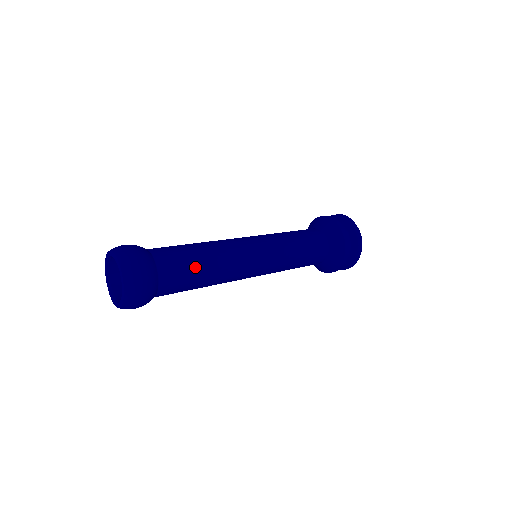
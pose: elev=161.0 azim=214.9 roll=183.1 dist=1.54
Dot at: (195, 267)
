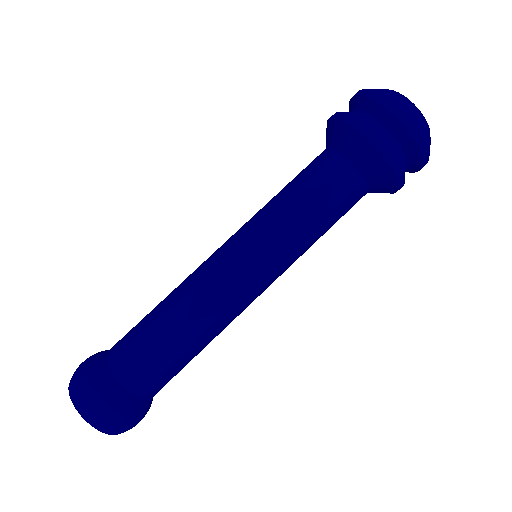
Dot at: (157, 340)
